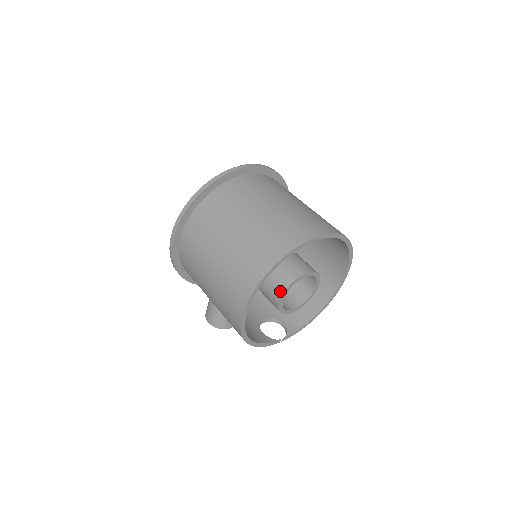
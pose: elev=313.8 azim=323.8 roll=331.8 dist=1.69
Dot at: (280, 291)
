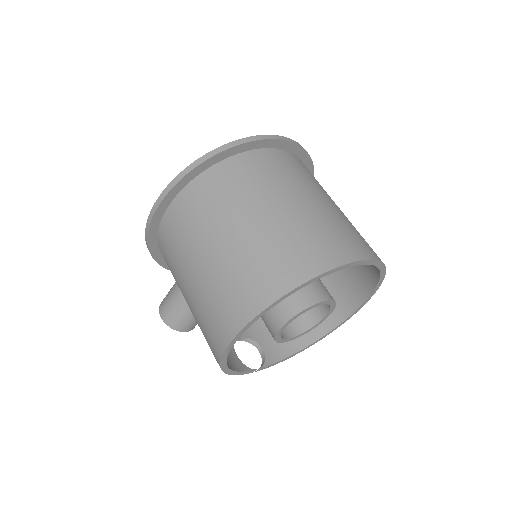
Dot at: (287, 314)
